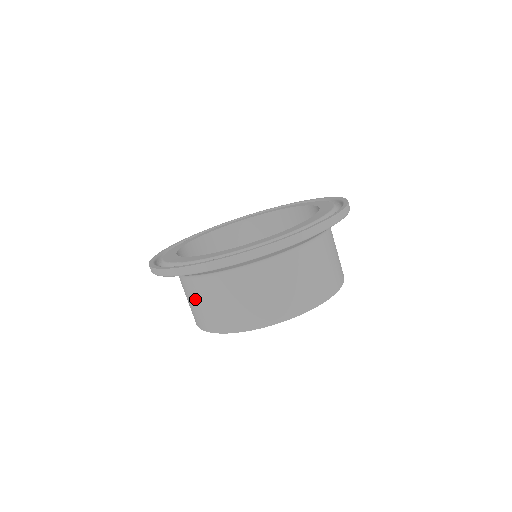
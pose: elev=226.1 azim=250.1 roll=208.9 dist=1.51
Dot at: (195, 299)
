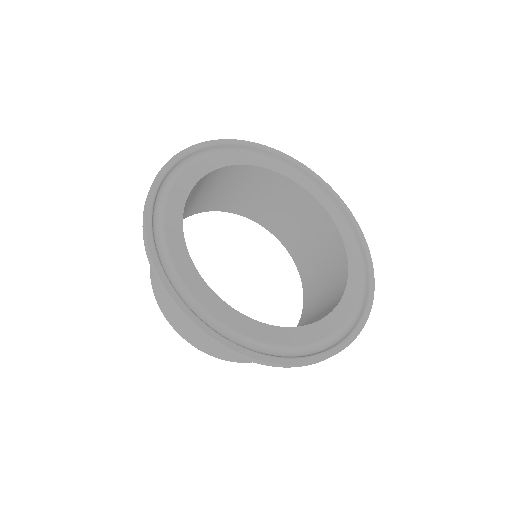
Dot at: occluded
